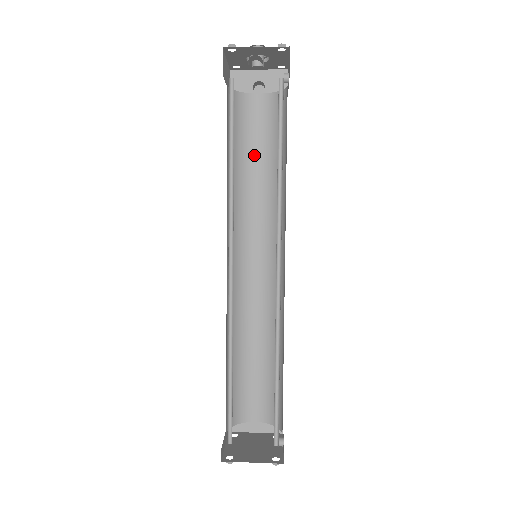
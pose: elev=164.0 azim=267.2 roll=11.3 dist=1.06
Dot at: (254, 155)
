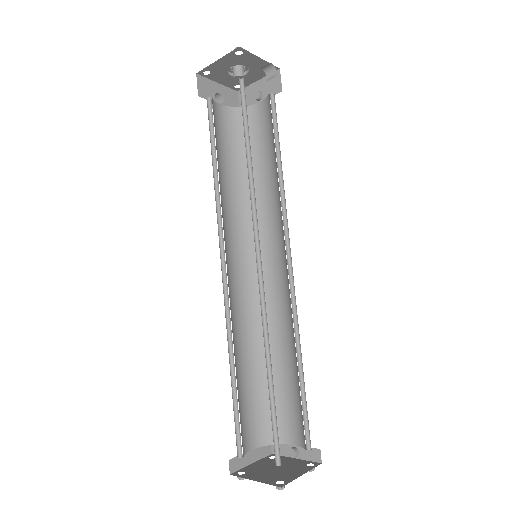
Dot at: (223, 161)
